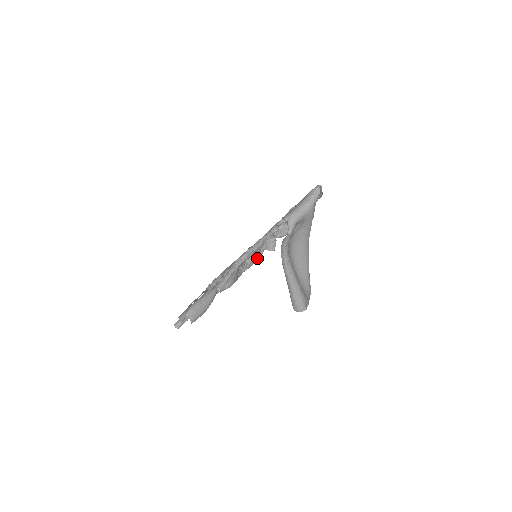
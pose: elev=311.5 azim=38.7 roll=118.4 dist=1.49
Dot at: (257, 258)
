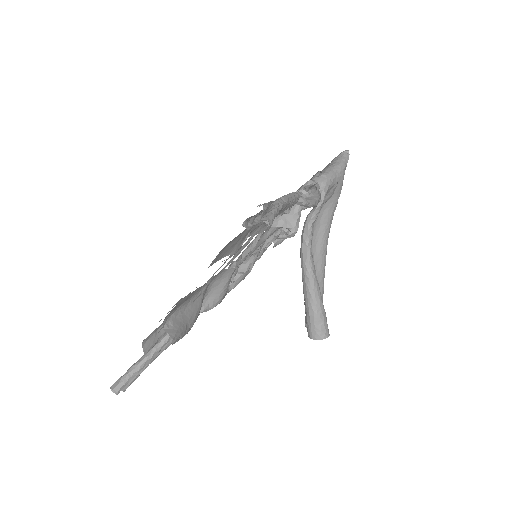
Dot at: (247, 272)
